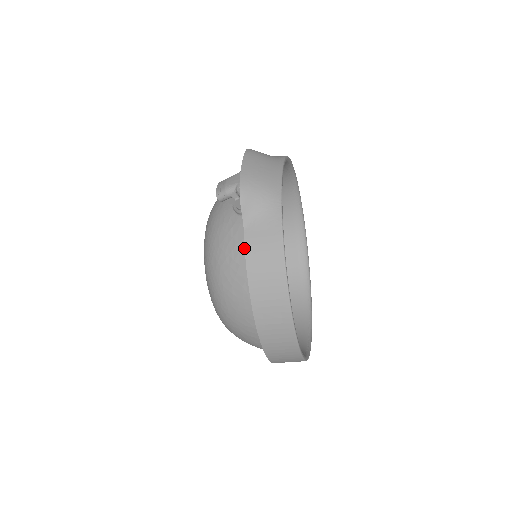
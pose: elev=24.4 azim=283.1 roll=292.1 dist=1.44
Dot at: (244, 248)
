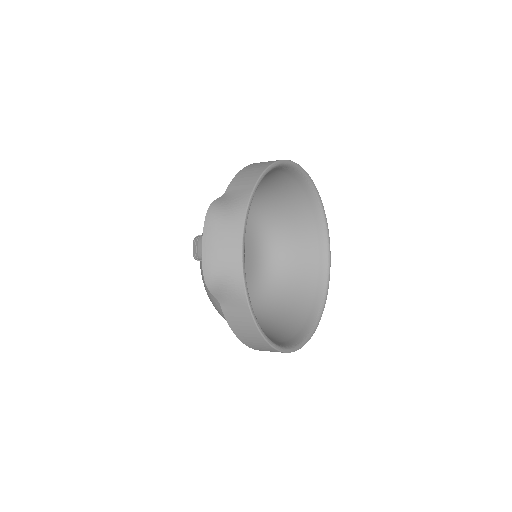
Dot at: occluded
